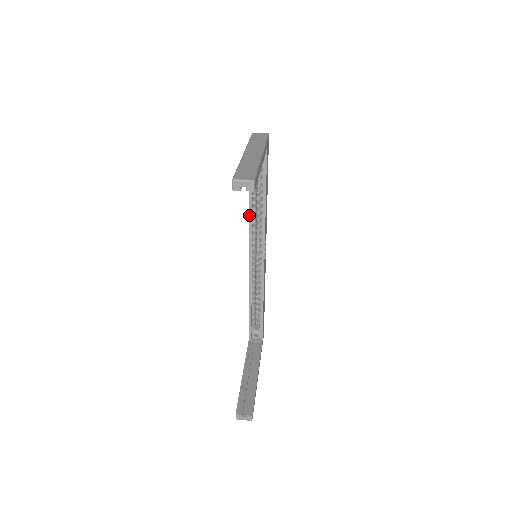
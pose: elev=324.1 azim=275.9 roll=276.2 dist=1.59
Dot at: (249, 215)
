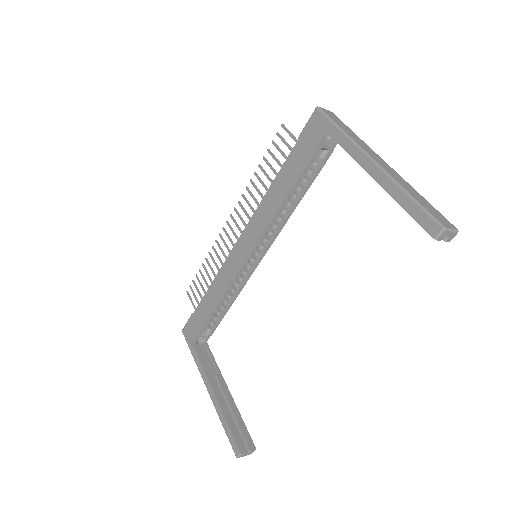
Dot at: (277, 211)
